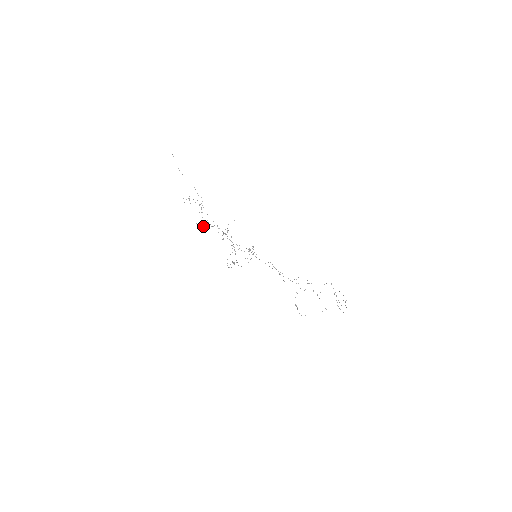
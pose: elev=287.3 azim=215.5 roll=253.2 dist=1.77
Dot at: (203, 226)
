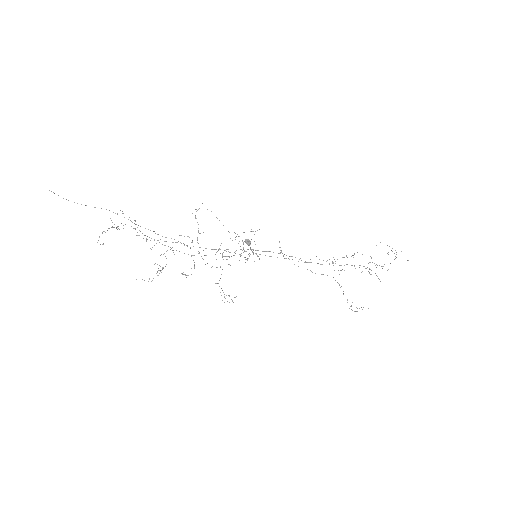
Dot at: occluded
